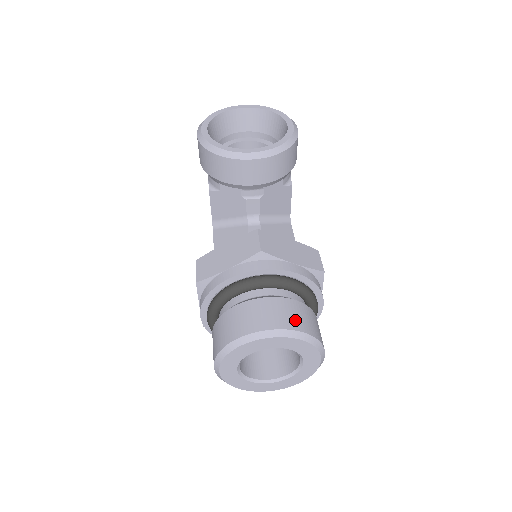
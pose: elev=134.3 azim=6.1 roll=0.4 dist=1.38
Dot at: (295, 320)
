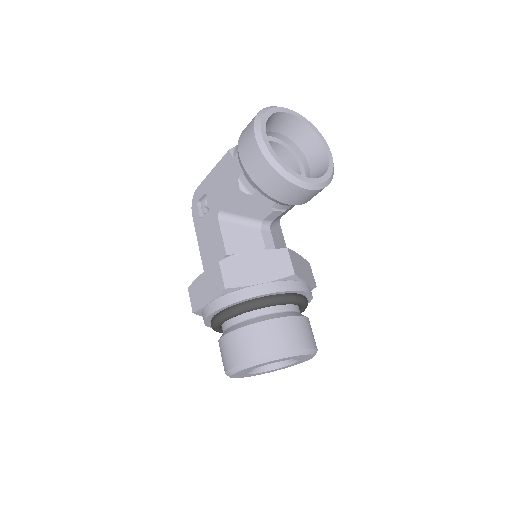
Dot at: (311, 338)
